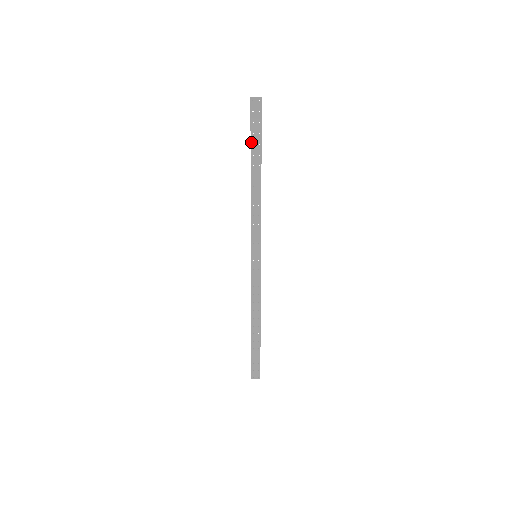
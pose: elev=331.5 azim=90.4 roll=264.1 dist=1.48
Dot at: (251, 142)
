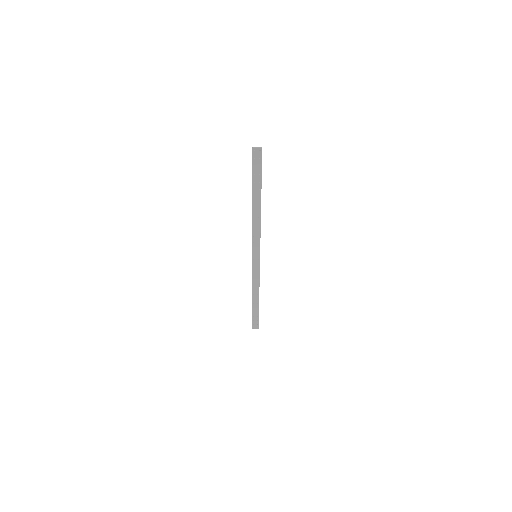
Dot at: (252, 180)
